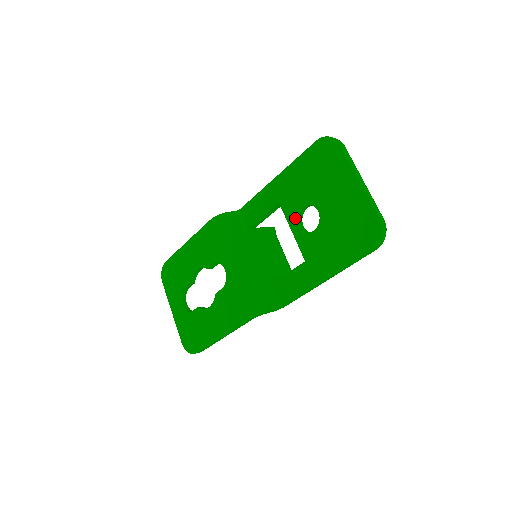
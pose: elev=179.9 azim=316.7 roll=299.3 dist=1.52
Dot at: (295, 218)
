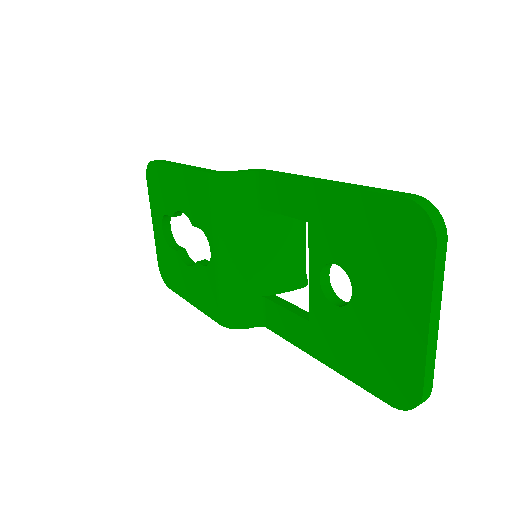
Dot at: (320, 265)
